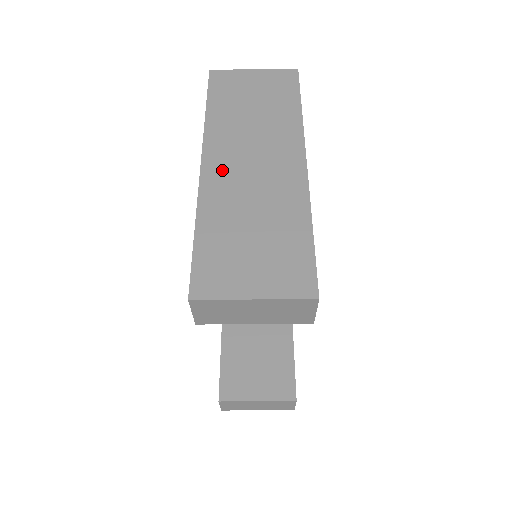
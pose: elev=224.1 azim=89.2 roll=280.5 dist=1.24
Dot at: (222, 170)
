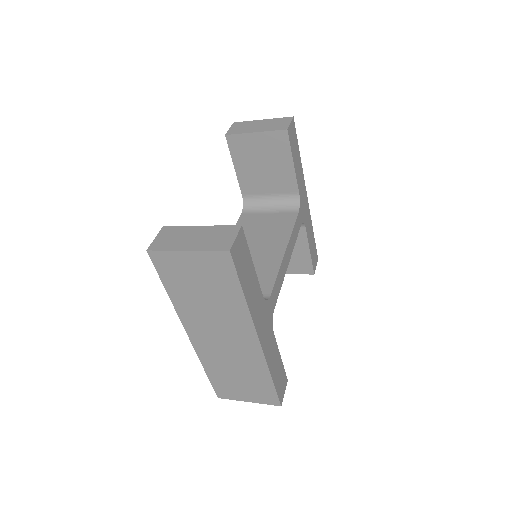
Dot at: (204, 342)
